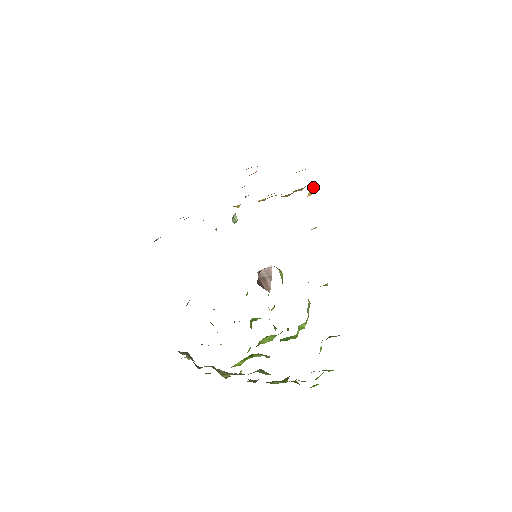
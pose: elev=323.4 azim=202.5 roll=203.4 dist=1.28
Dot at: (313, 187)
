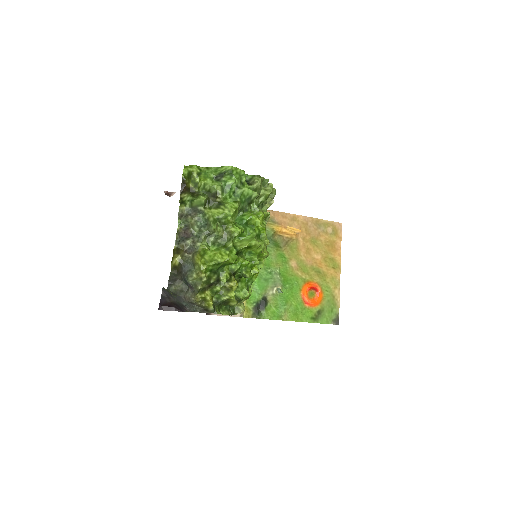
Dot at: (297, 230)
